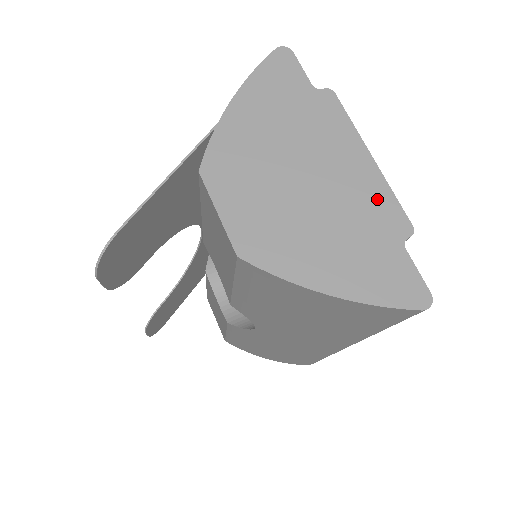
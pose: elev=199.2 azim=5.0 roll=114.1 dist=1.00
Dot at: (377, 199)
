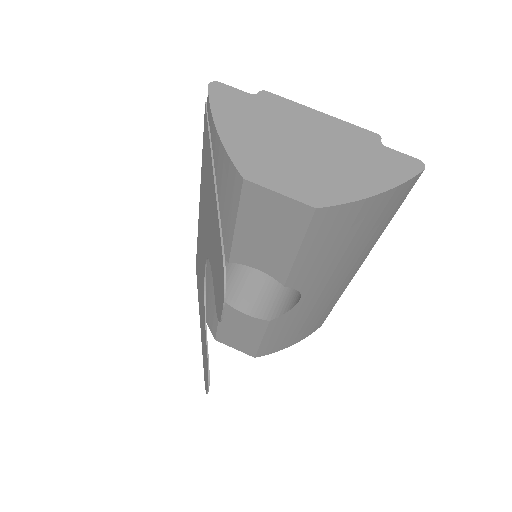
Dot at: (347, 132)
